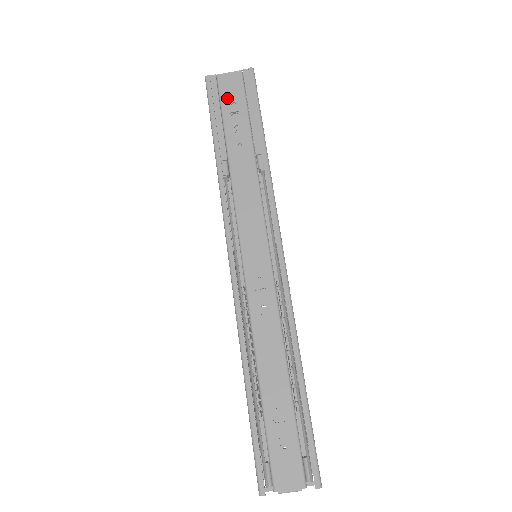
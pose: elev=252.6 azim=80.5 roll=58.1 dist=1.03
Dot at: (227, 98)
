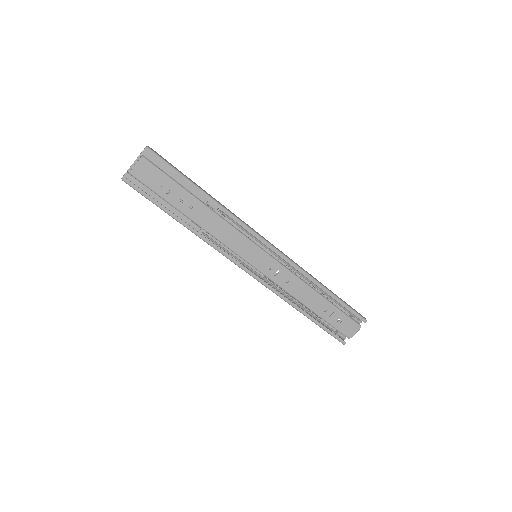
Dot at: (153, 184)
